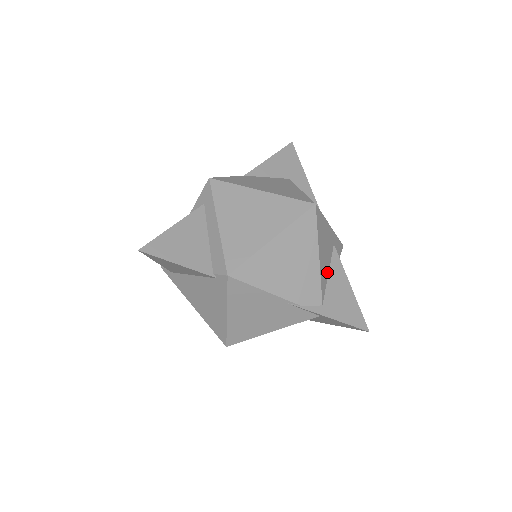
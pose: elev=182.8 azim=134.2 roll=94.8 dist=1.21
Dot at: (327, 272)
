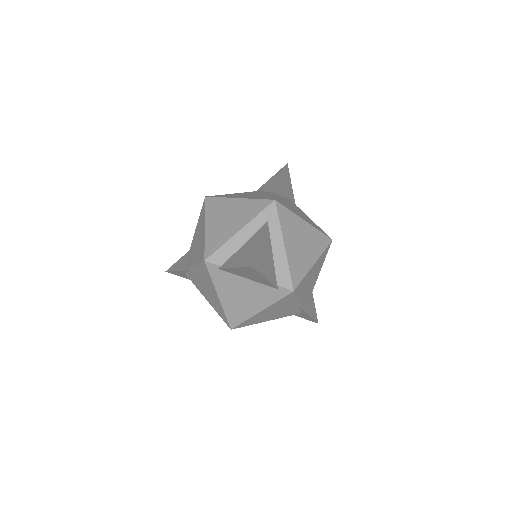
Dot at: occluded
